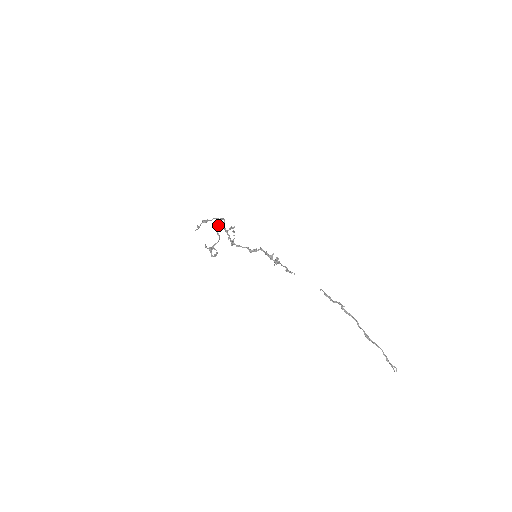
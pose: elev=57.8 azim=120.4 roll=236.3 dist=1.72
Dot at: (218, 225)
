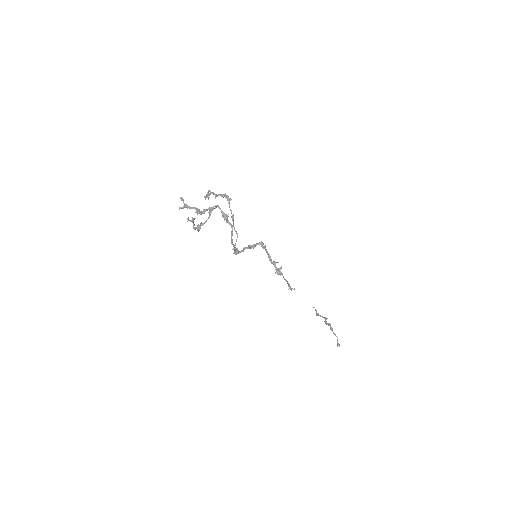
Dot at: (214, 208)
